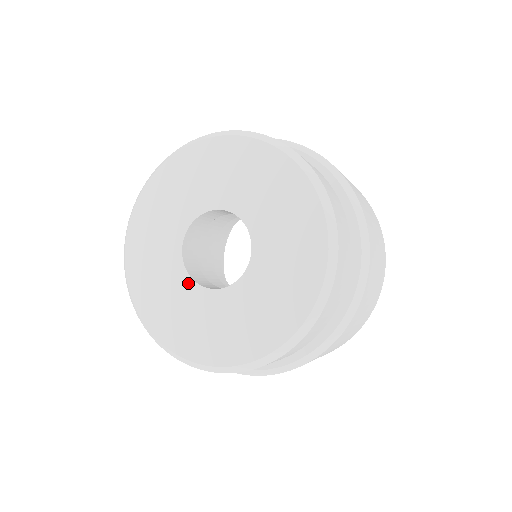
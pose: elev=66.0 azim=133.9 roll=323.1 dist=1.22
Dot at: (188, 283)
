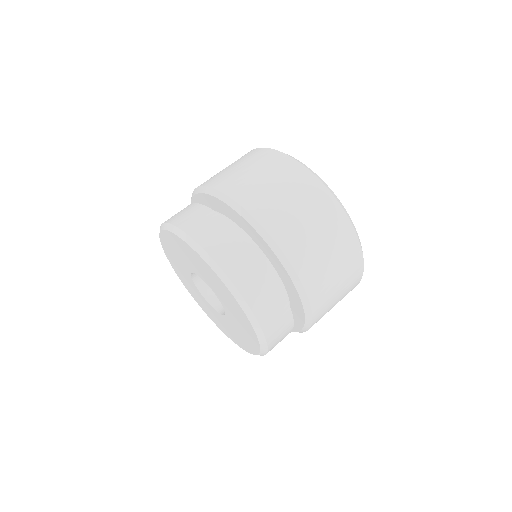
Dot at: (216, 312)
